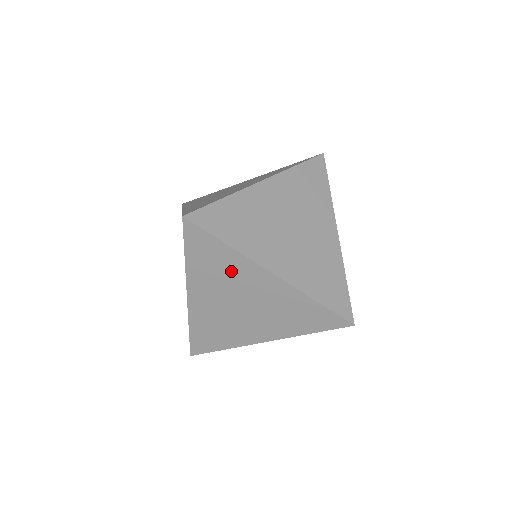
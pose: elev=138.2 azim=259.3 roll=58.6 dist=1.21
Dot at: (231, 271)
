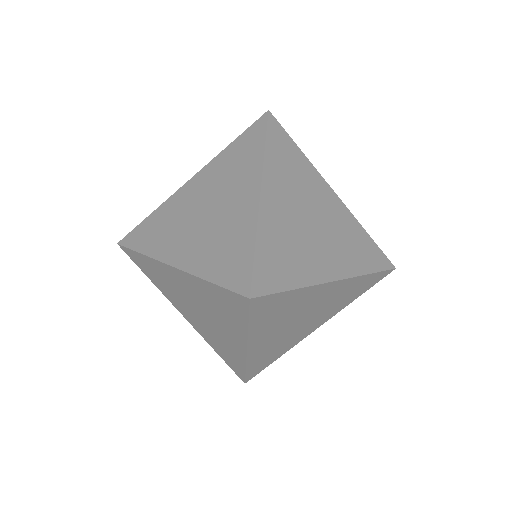
Dot at: (295, 305)
